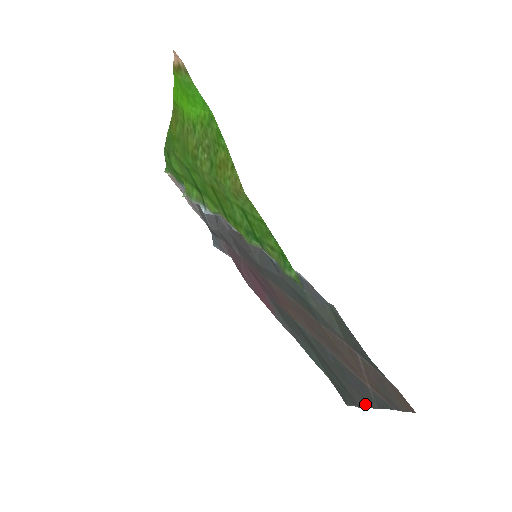
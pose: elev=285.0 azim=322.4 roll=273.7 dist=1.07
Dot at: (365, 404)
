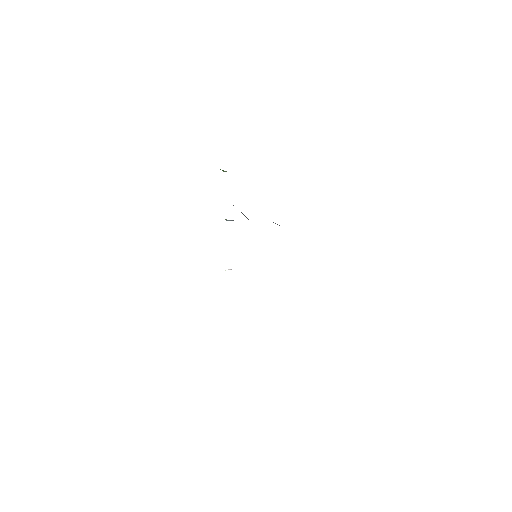
Dot at: occluded
